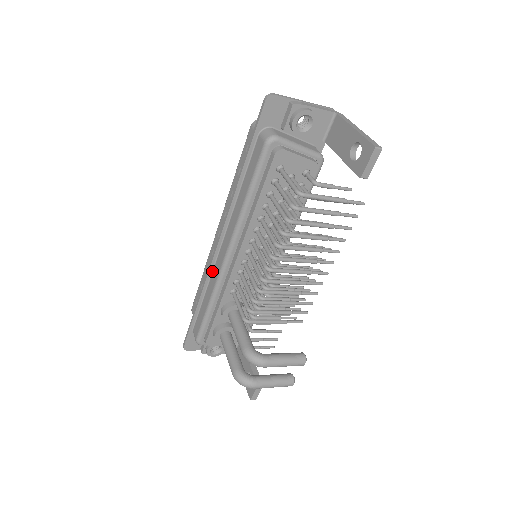
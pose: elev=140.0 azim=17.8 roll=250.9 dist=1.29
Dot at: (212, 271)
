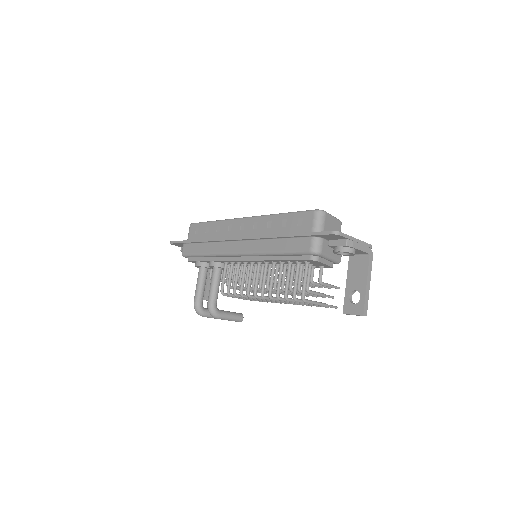
Dot at: (221, 241)
